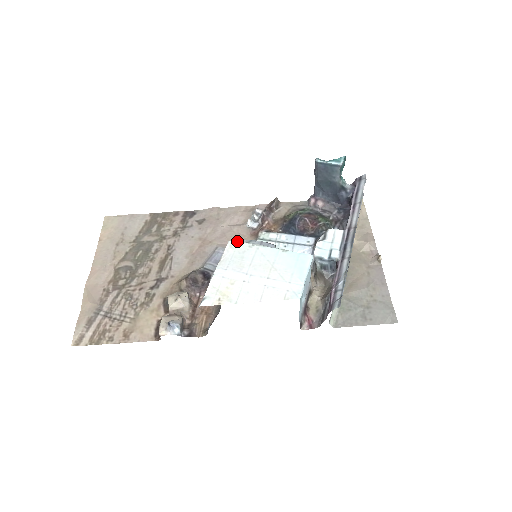
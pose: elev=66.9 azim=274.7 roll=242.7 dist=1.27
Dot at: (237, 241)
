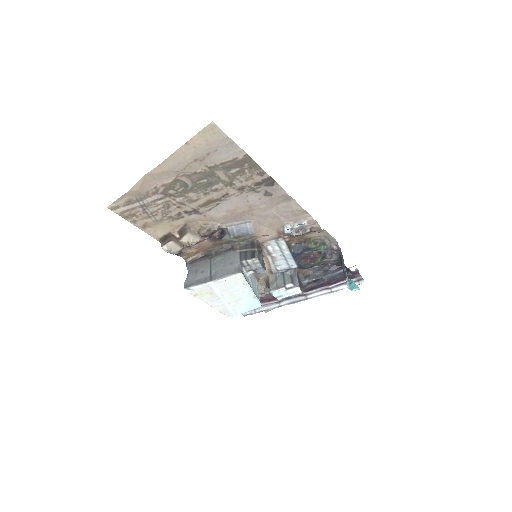
Dot at: (243, 277)
